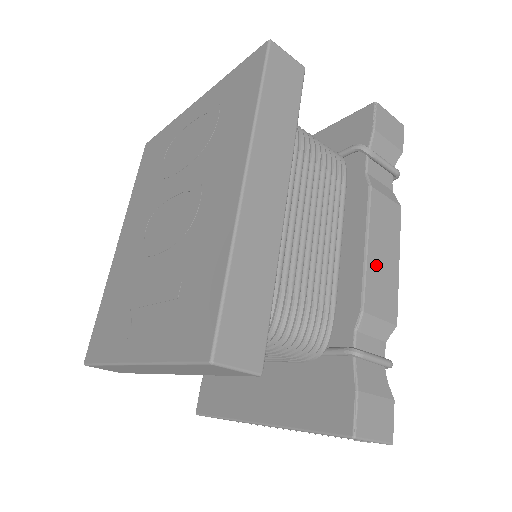
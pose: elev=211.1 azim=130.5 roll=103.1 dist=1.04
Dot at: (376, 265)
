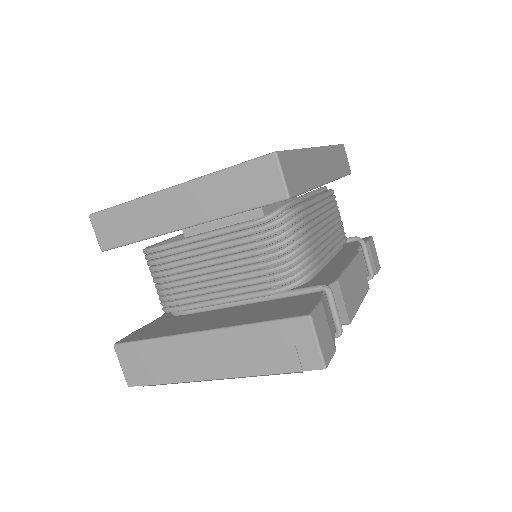
Dot at: (351, 280)
